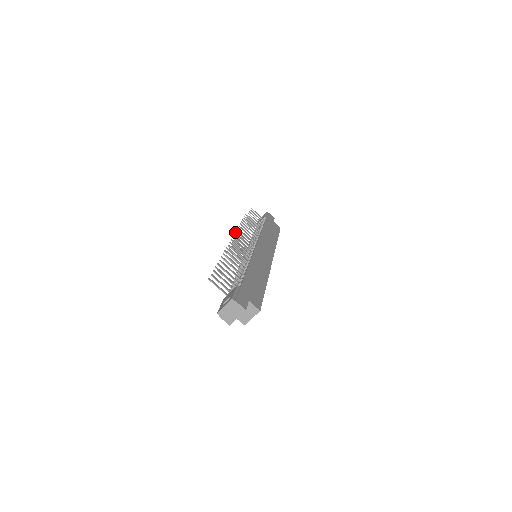
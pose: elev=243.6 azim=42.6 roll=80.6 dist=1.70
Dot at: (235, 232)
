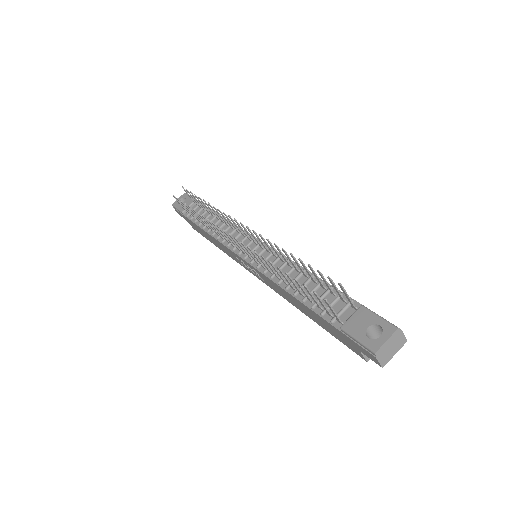
Dot at: occluded
